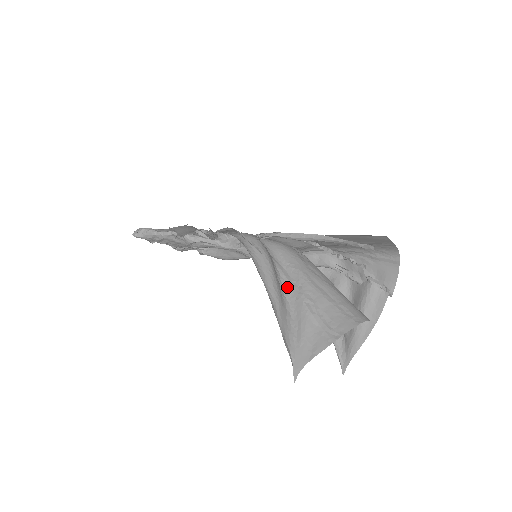
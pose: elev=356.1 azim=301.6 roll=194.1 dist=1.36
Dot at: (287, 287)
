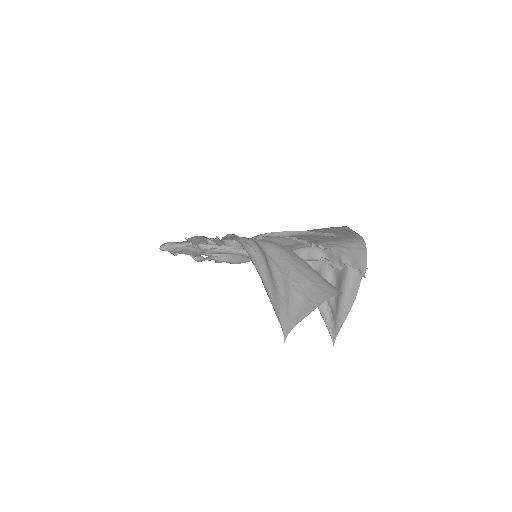
Dot at: (278, 274)
